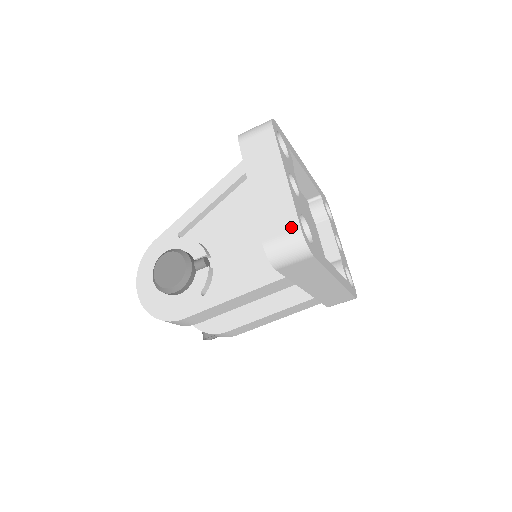
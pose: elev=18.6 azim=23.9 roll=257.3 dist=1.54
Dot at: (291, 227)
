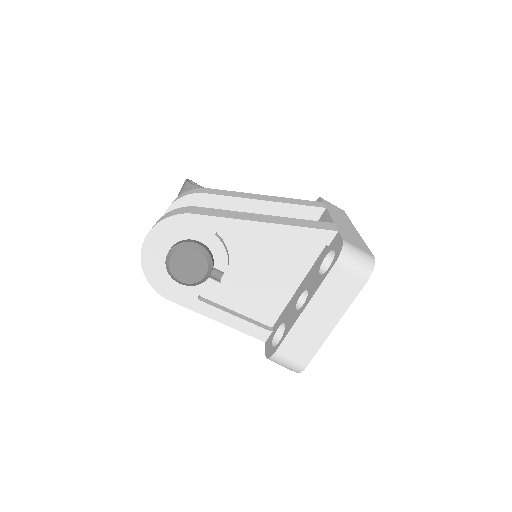
Dot at: (302, 361)
